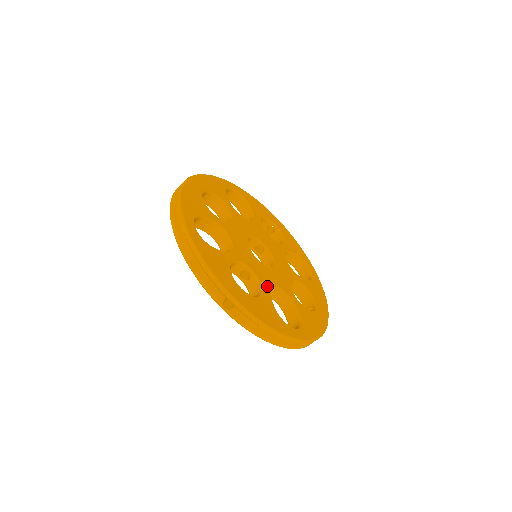
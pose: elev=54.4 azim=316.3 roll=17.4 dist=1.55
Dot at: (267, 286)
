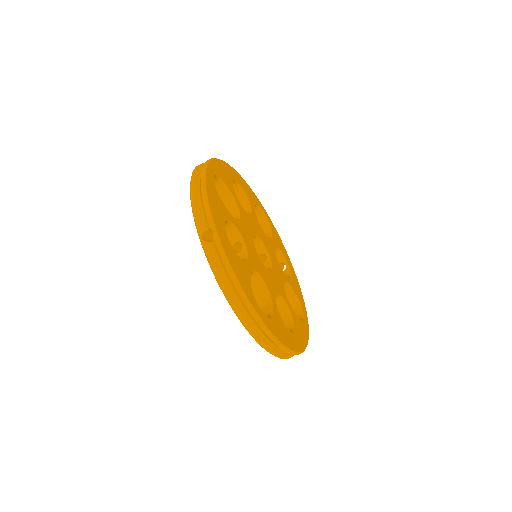
Dot at: (253, 266)
